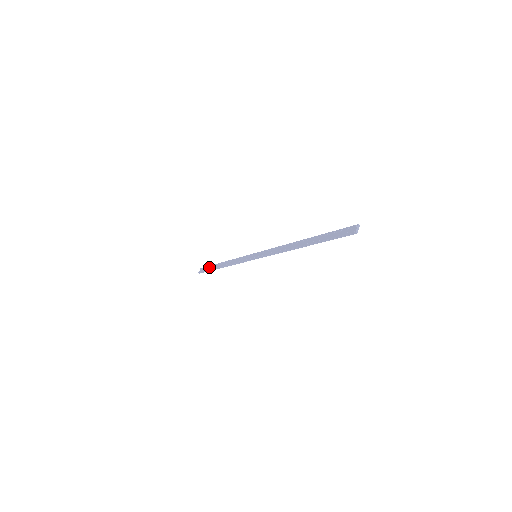
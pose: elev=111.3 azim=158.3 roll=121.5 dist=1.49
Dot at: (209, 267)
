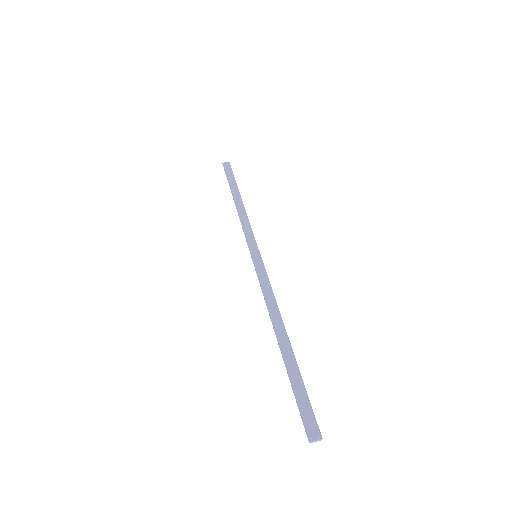
Dot at: (232, 177)
